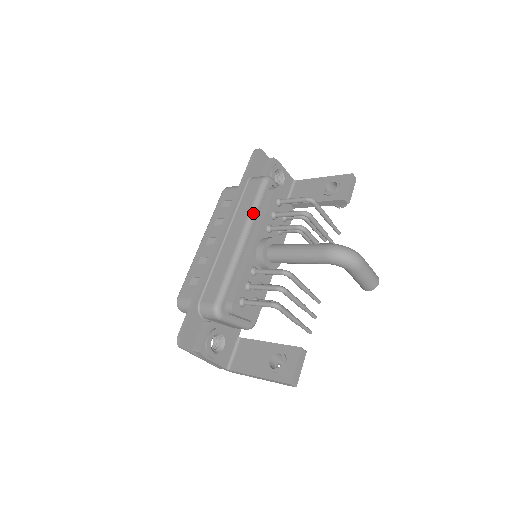
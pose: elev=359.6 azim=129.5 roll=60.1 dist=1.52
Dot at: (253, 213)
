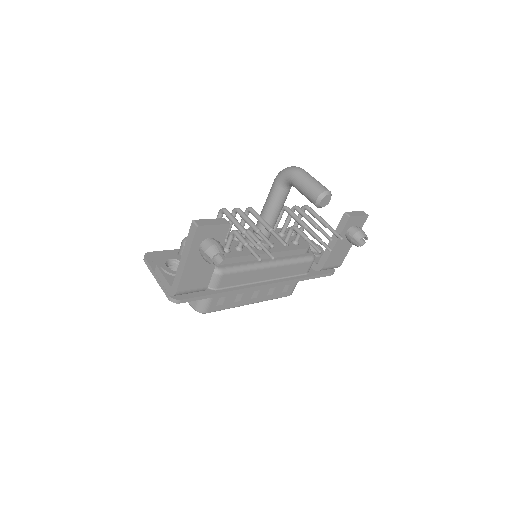
Dot at: occluded
